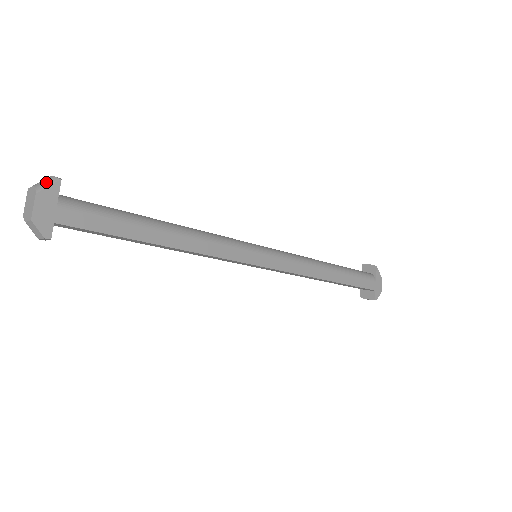
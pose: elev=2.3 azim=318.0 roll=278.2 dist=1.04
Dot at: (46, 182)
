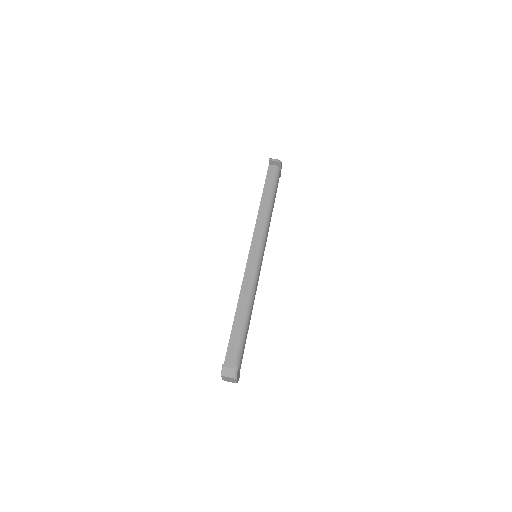
Dot at: (235, 373)
